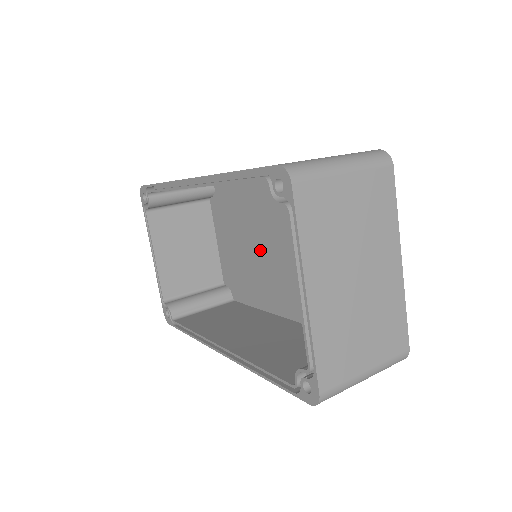
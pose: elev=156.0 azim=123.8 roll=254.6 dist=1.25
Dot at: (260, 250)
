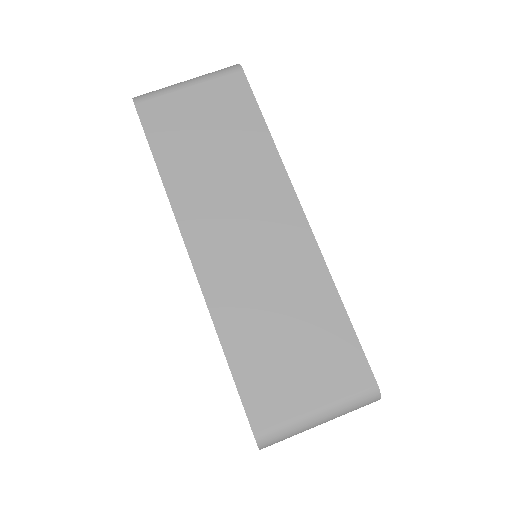
Dot at: occluded
